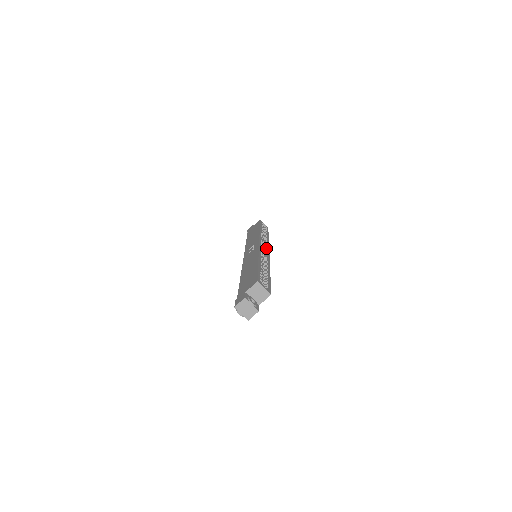
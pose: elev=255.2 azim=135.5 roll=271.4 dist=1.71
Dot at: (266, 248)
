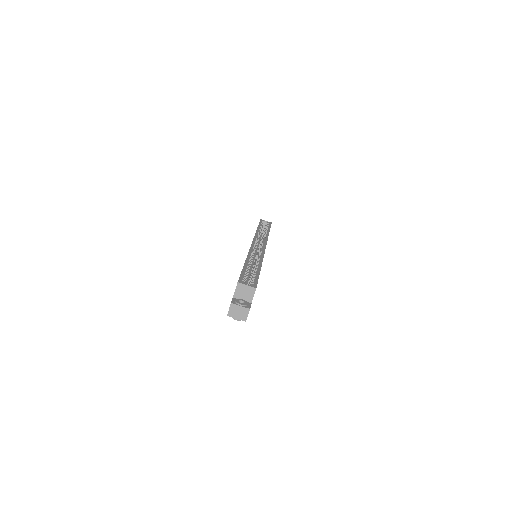
Dot at: (262, 244)
